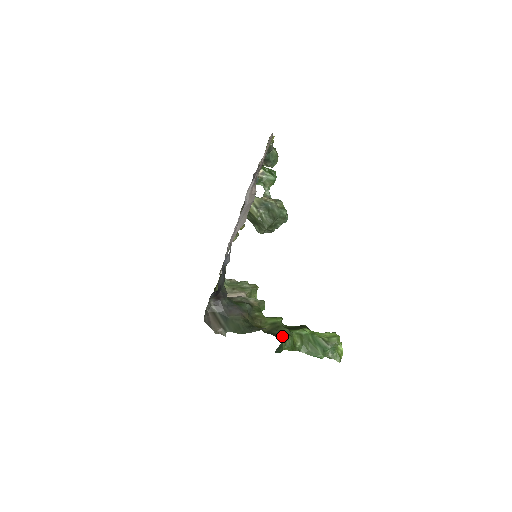
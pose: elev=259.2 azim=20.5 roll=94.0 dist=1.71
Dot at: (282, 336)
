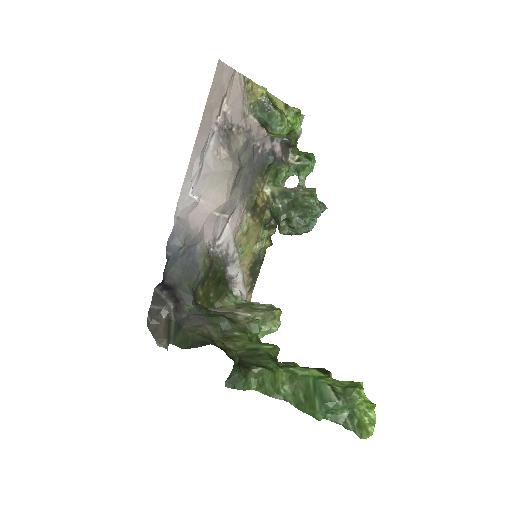
Dot at: (252, 366)
